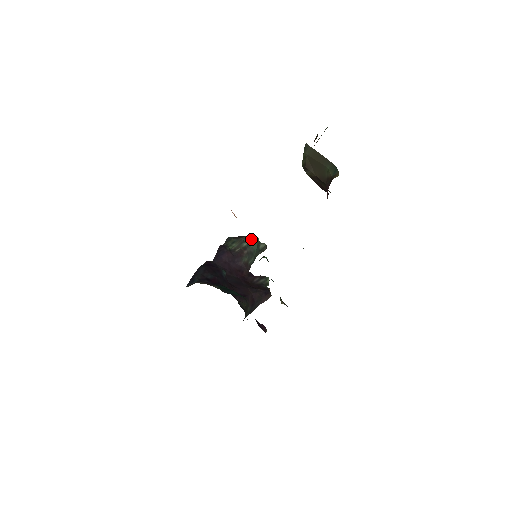
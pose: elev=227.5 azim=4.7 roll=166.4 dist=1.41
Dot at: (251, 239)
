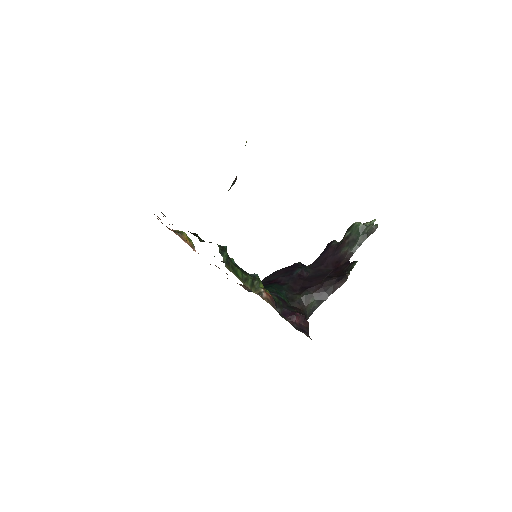
Dot at: (353, 226)
